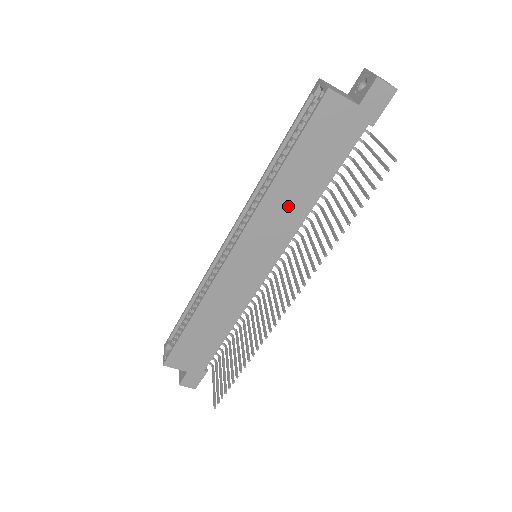
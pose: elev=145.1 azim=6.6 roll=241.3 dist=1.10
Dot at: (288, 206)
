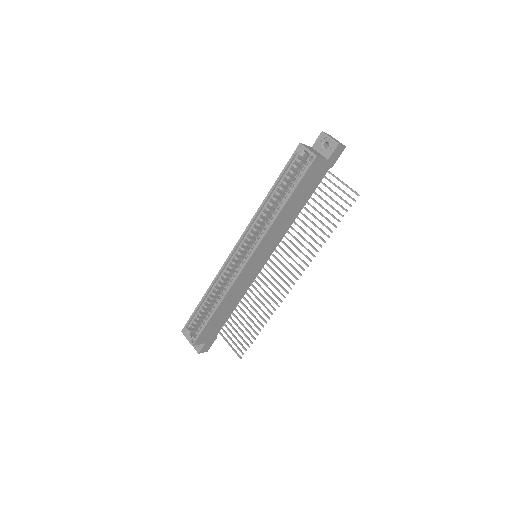
Dot at: (283, 223)
